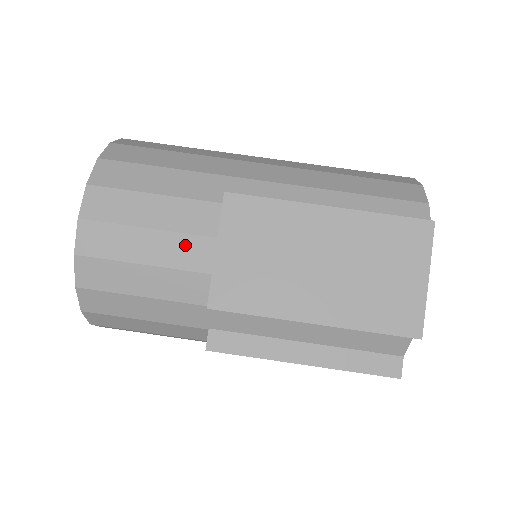
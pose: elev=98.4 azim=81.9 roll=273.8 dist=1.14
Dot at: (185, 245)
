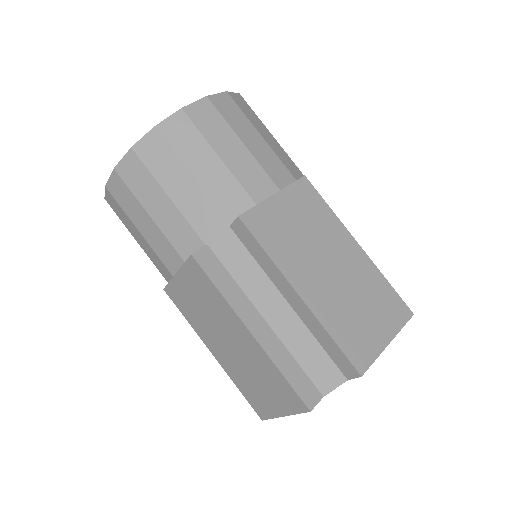
Dot at: (257, 174)
